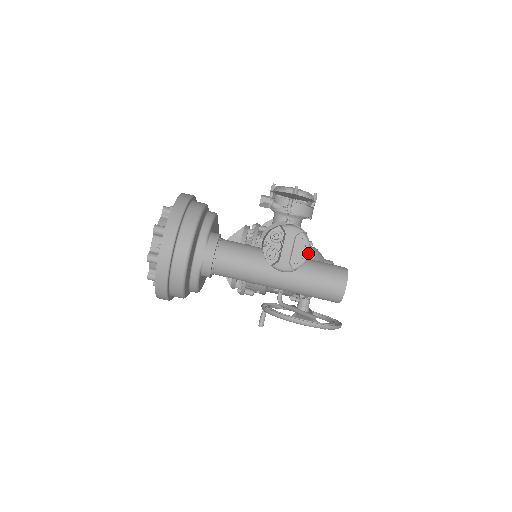
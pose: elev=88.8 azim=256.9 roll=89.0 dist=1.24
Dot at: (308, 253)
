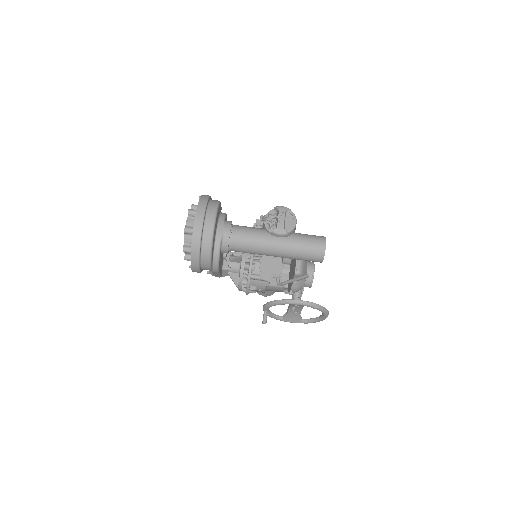
Dot at: (296, 222)
